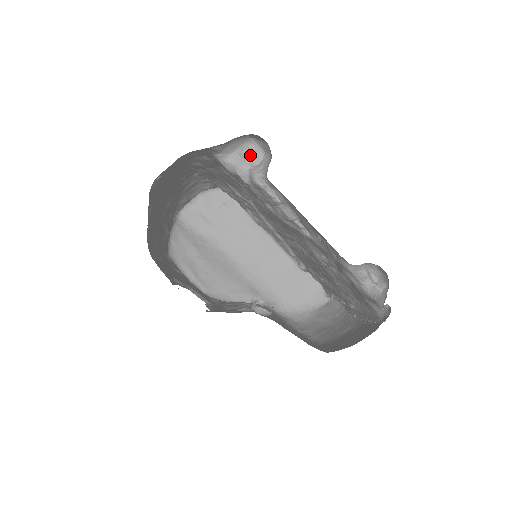
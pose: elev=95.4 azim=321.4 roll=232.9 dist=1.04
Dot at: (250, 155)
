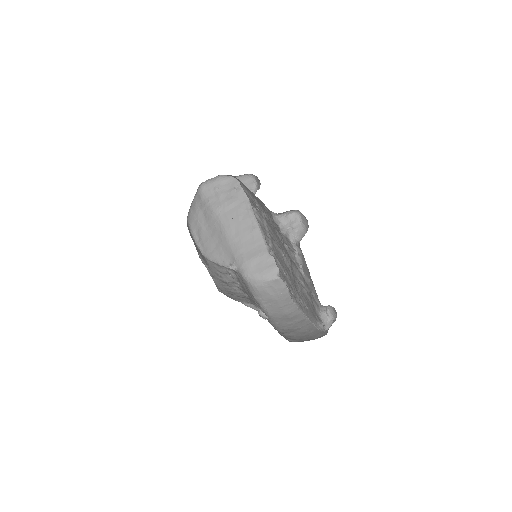
Dot at: (292, 219)
